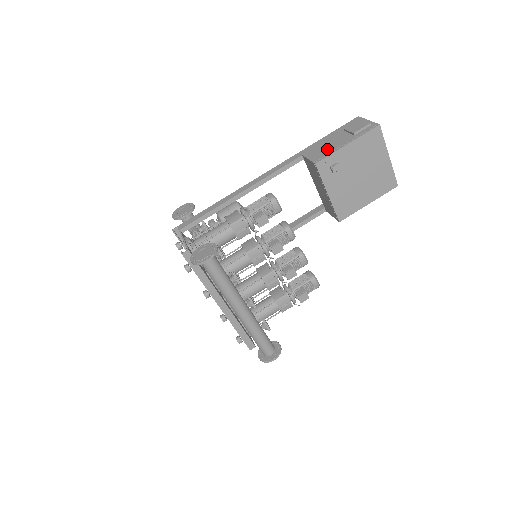
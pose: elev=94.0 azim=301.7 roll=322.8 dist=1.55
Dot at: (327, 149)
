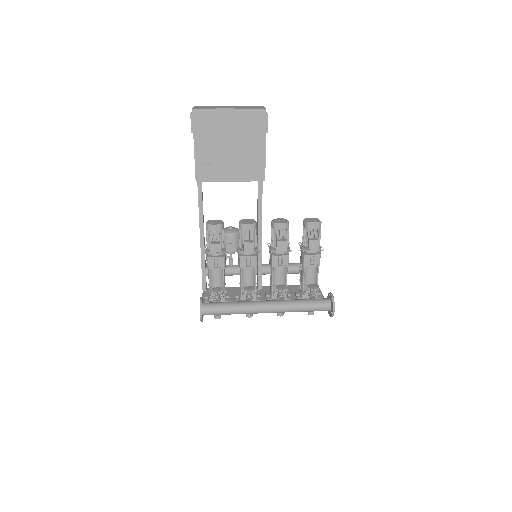
Dot at: occluded
